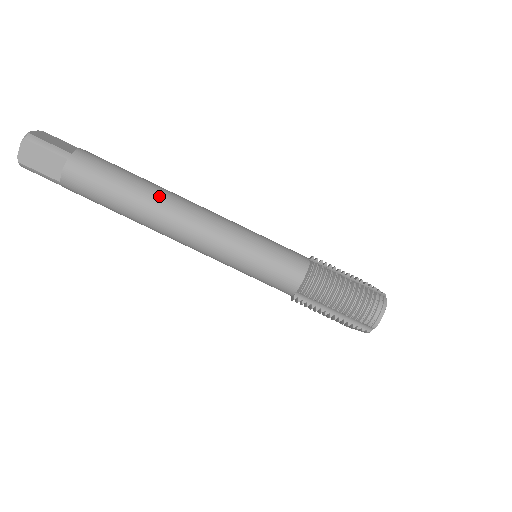
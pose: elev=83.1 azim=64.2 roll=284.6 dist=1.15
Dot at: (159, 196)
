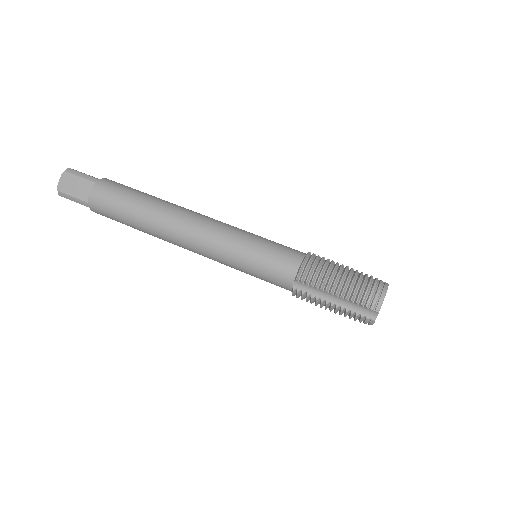
Dot at: (168, 205)
